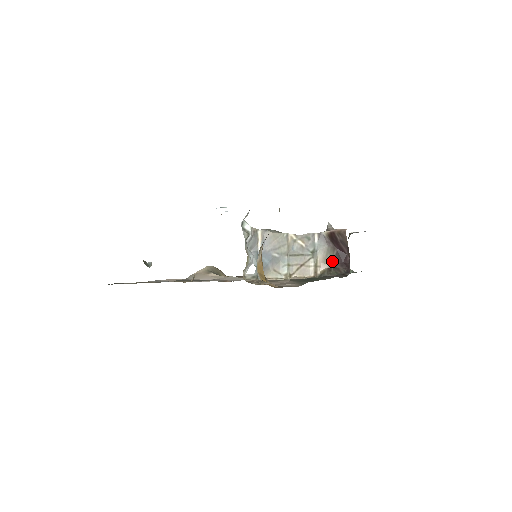
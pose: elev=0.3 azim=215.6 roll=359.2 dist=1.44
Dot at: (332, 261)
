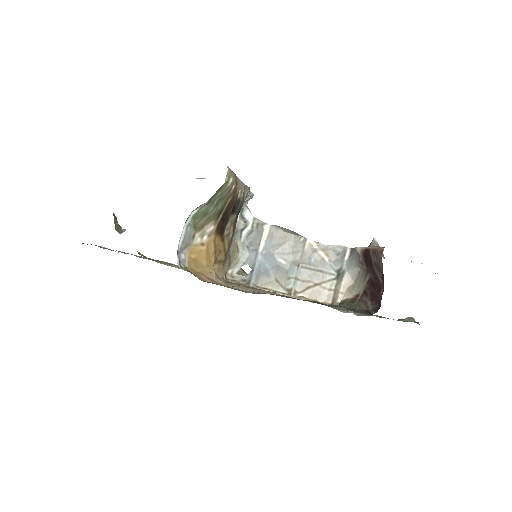
Dot at: (361, 290)
